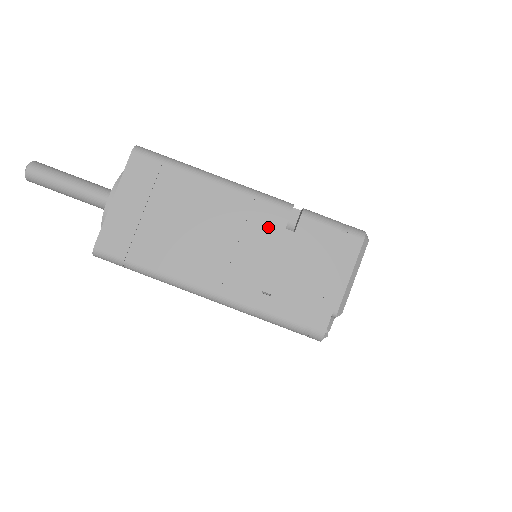
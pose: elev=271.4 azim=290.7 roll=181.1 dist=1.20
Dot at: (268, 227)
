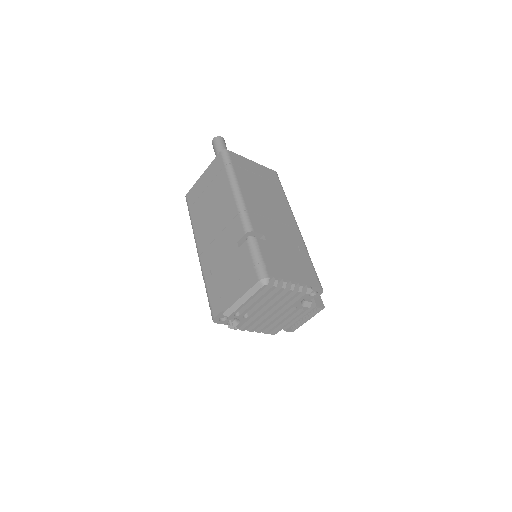
Dot at: (233, 235)
